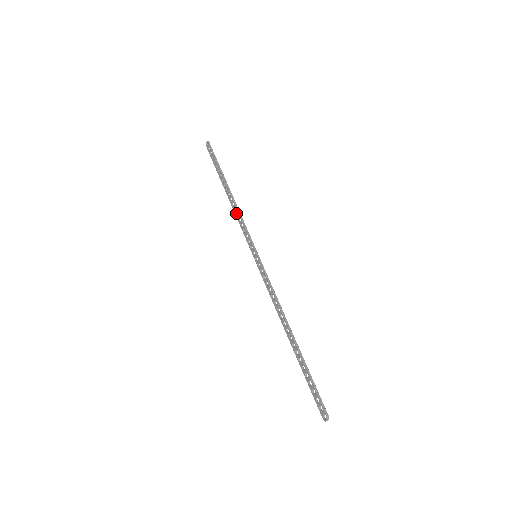
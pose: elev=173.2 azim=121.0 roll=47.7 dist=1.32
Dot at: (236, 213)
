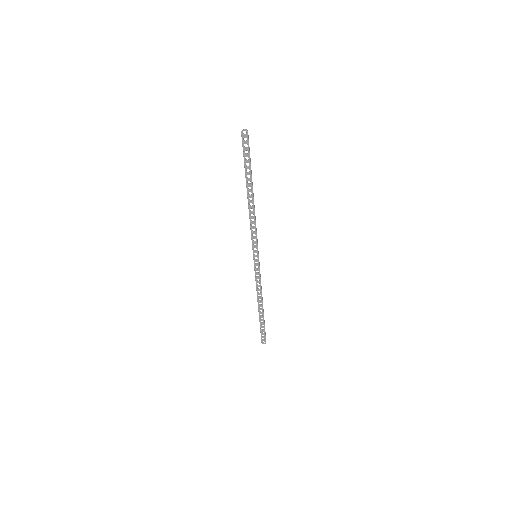
Dot at: occluded
